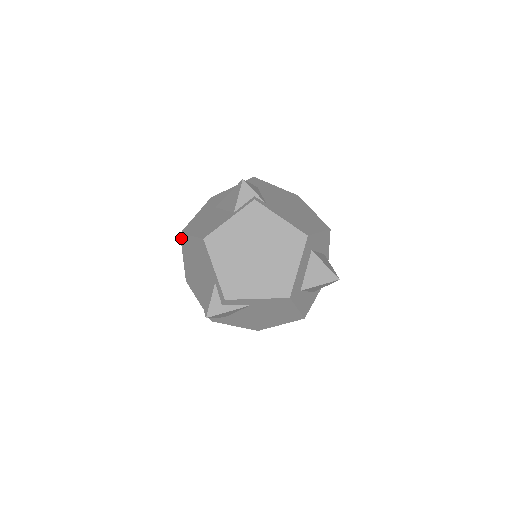
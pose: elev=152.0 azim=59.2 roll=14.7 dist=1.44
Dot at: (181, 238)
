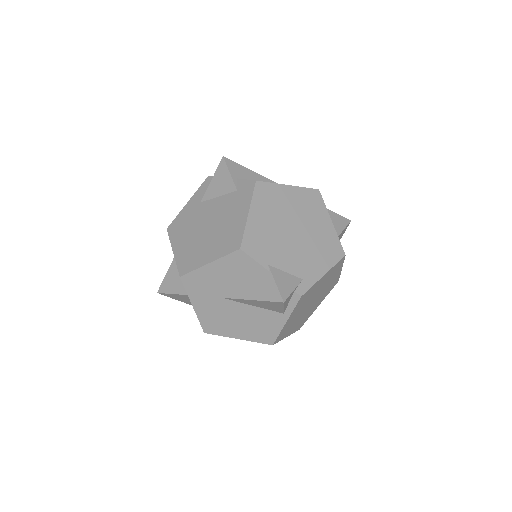
Dot at: (206, 332)
